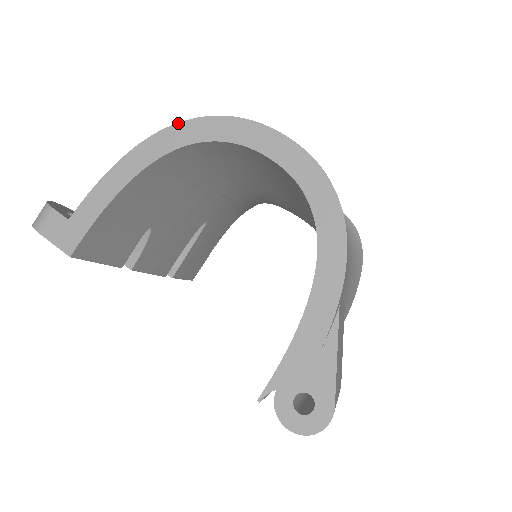
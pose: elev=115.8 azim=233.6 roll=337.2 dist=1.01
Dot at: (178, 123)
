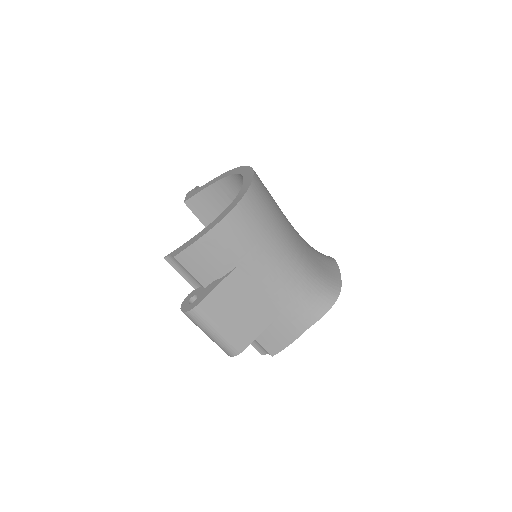
Dot at: (240, 167)
